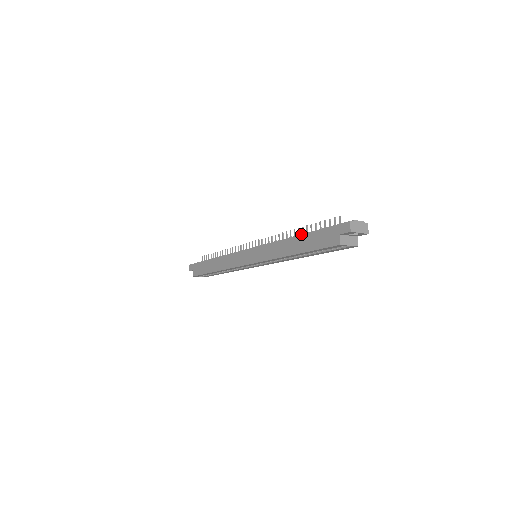
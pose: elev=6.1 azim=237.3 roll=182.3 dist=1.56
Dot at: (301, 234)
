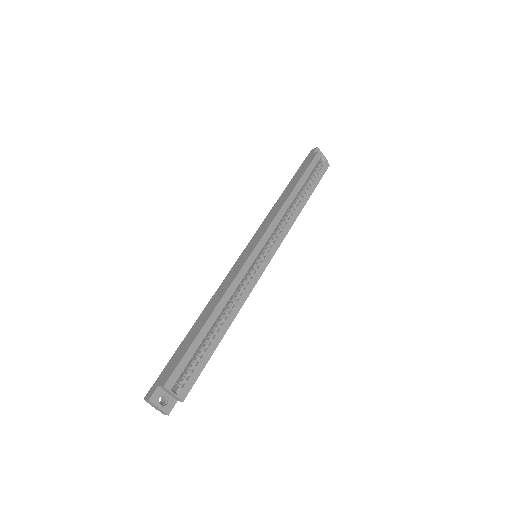
Dot at: (287, 185)
